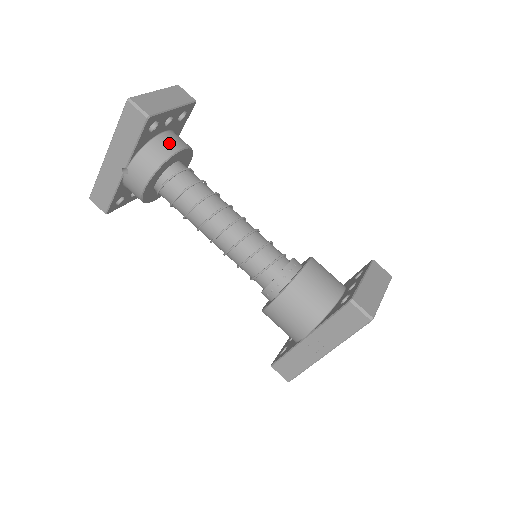
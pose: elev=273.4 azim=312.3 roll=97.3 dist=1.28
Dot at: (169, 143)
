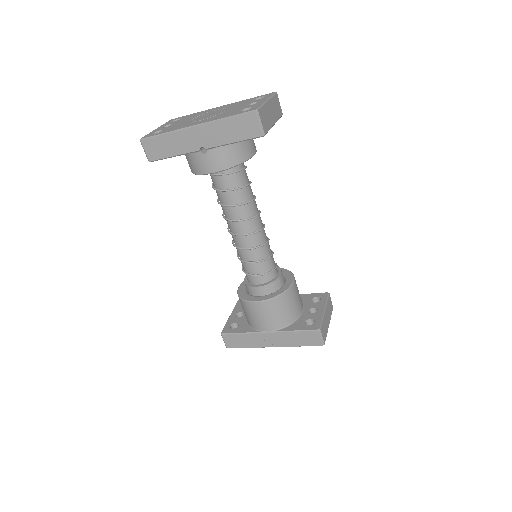
Dot at: (250, 146)
